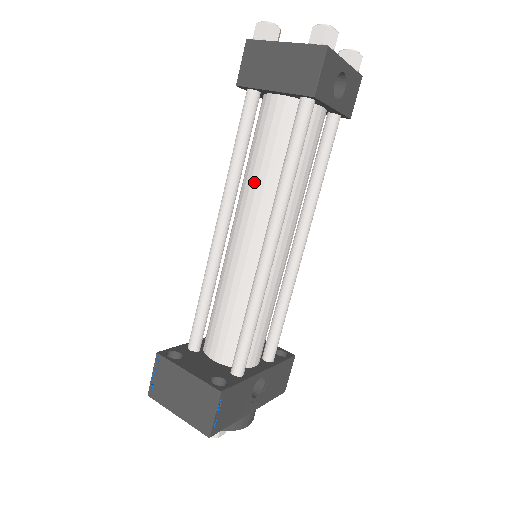
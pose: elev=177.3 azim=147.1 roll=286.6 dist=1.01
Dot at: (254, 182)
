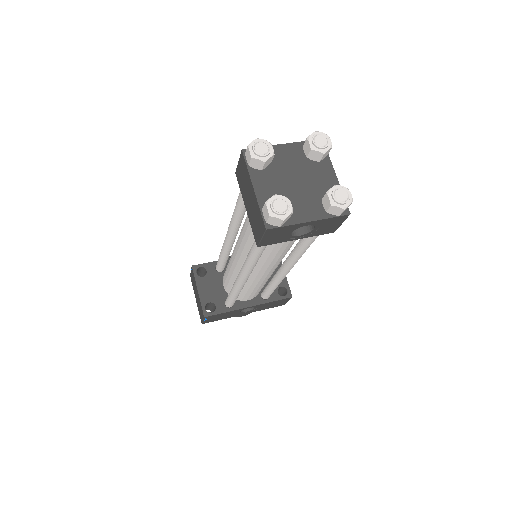
Dot at: (242, 236)
